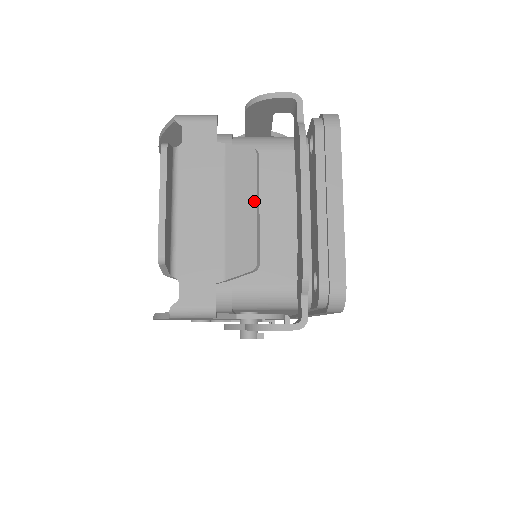
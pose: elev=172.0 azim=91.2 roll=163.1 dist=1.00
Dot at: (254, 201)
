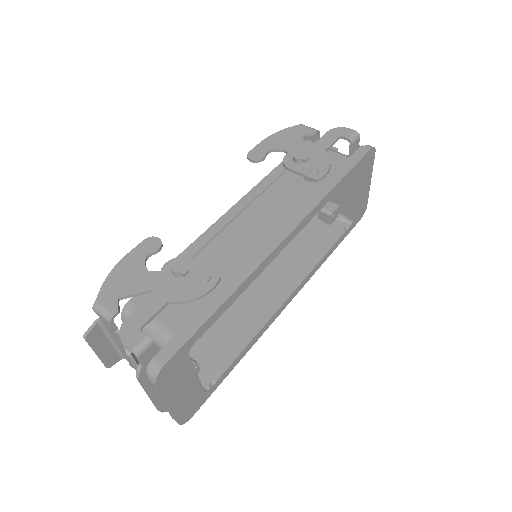
Dot at: occluded
